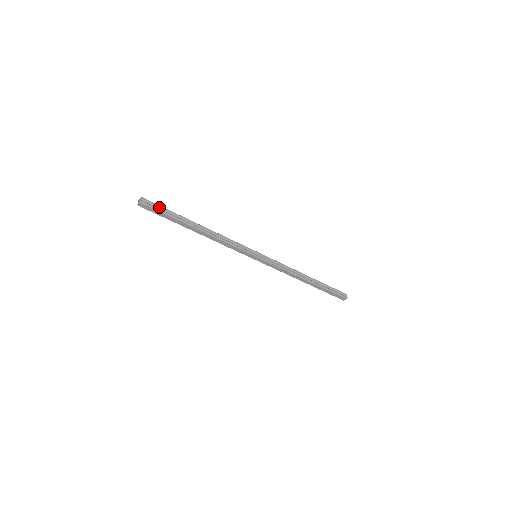
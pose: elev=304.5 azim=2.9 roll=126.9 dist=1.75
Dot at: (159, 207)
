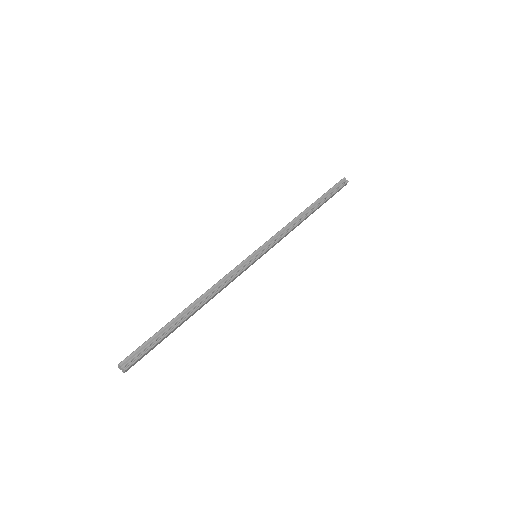
Dot at: (143, 347)
